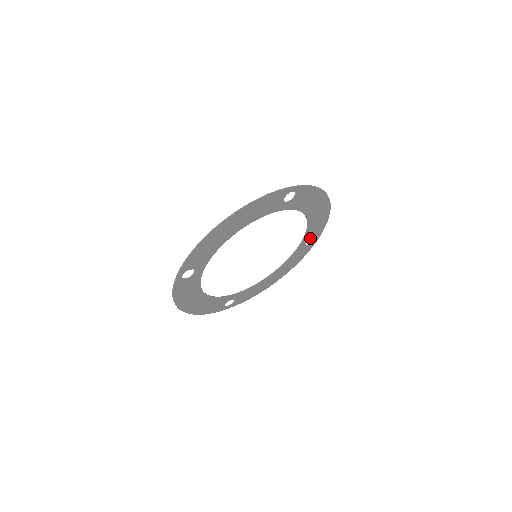
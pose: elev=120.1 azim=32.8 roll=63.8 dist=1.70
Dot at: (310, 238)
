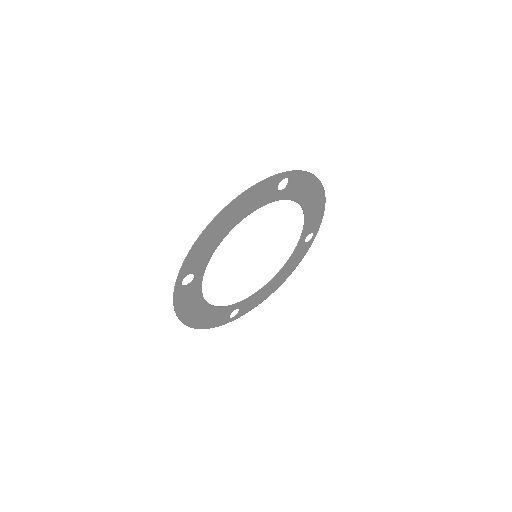
Dot at: (308, 233)
